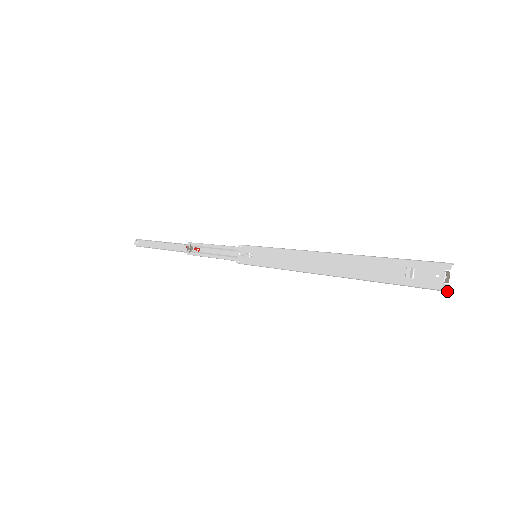
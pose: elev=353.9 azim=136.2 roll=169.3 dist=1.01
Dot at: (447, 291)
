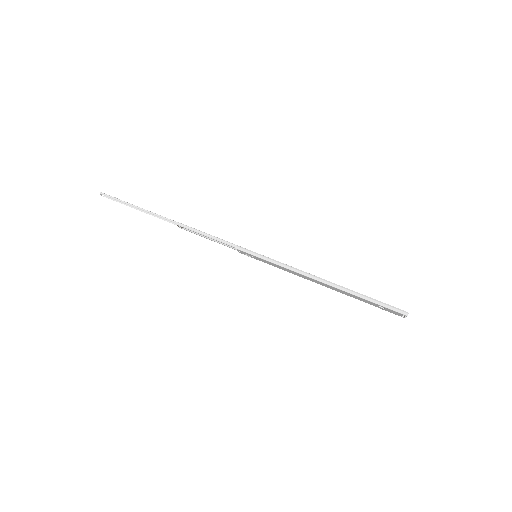
Dot at: (404, 317)
